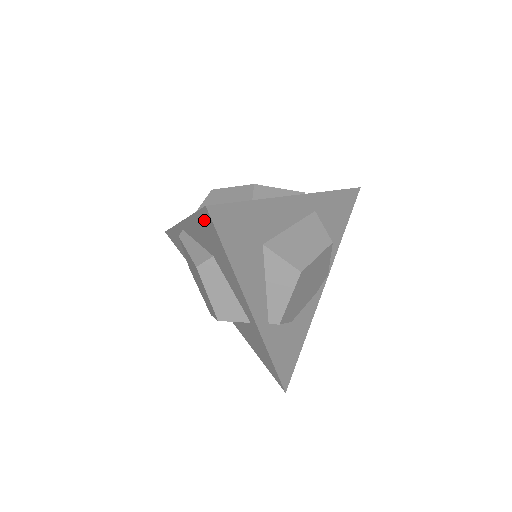
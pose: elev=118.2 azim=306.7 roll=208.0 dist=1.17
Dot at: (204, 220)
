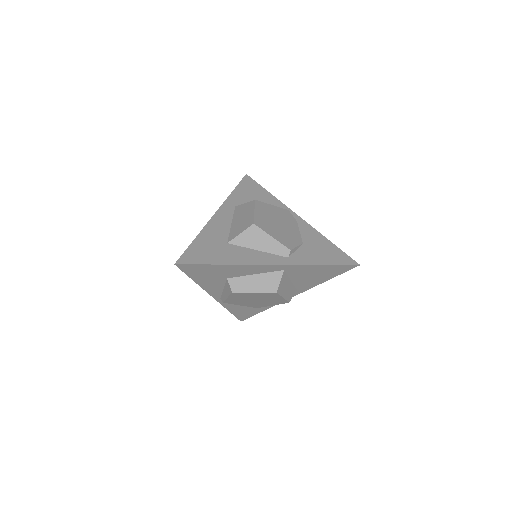
Dot at: (191, 271)
